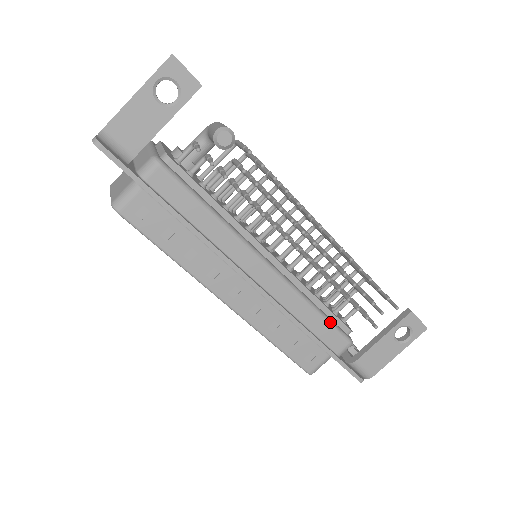
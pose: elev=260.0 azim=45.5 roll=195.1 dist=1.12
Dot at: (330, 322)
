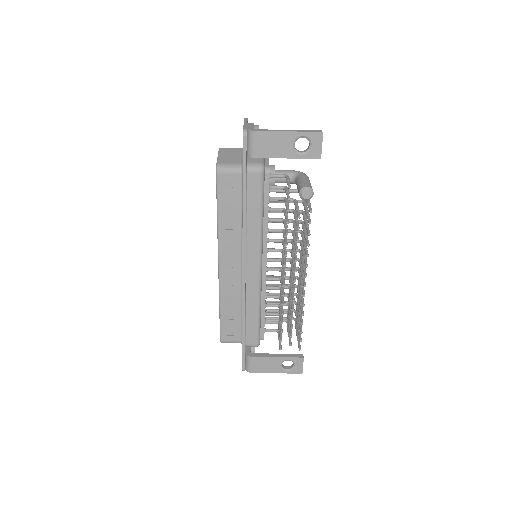
Dot at: (259, 325)
